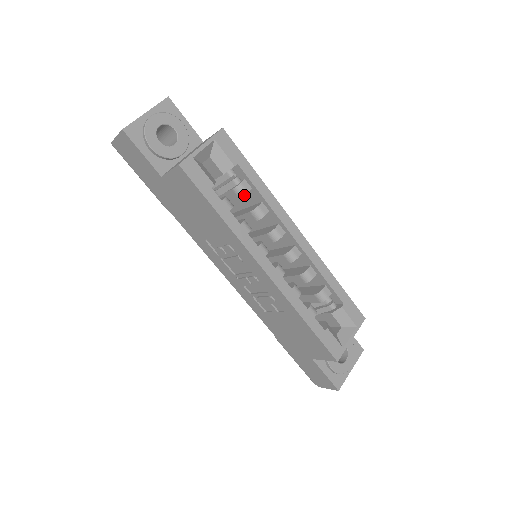
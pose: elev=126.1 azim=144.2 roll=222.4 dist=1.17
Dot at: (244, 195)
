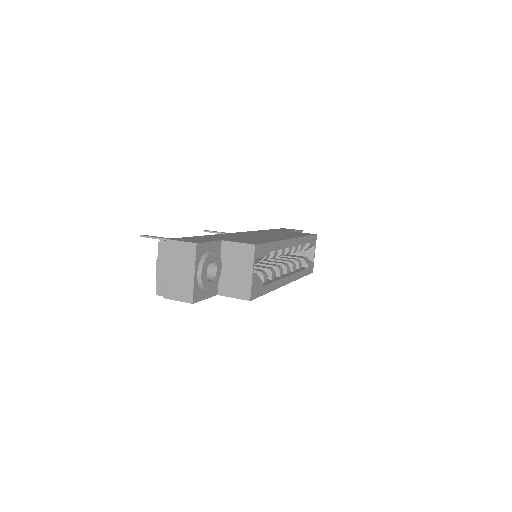
Dot at: occluded
